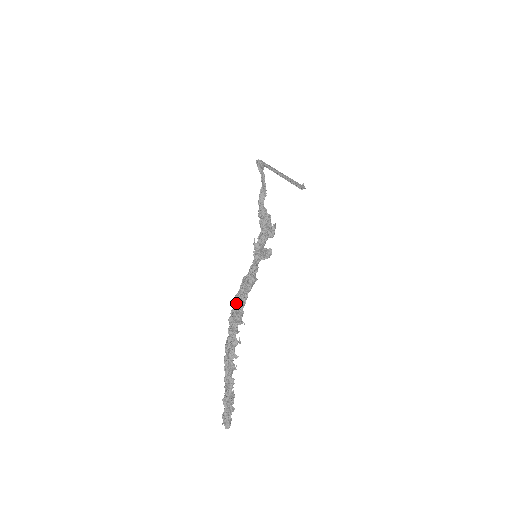
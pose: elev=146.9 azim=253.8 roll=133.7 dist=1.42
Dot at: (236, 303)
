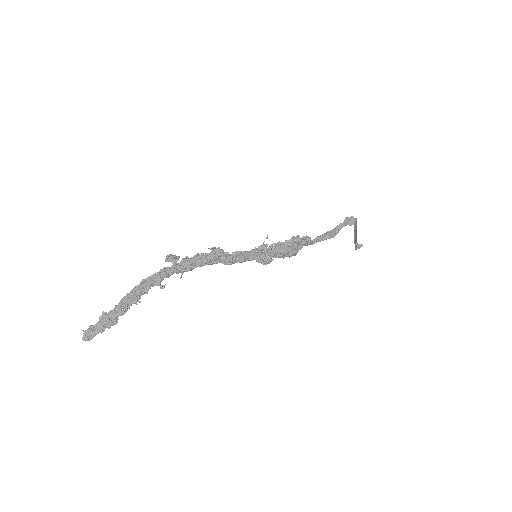
Dot at: (192, 257)
